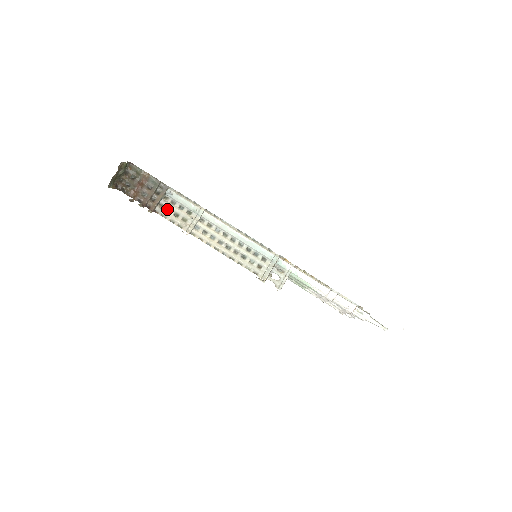
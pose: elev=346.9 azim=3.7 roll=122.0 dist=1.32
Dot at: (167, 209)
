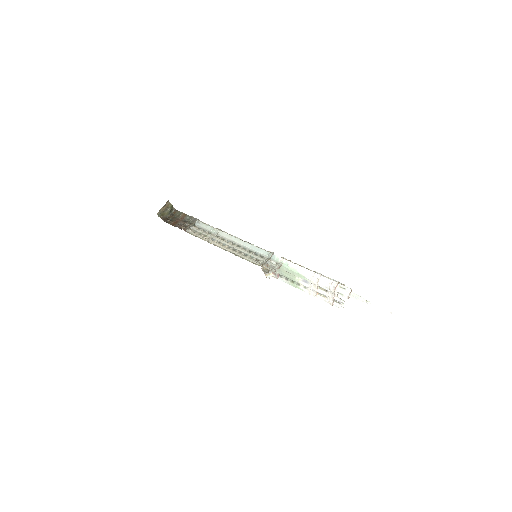
Dot at: (194, 231)
